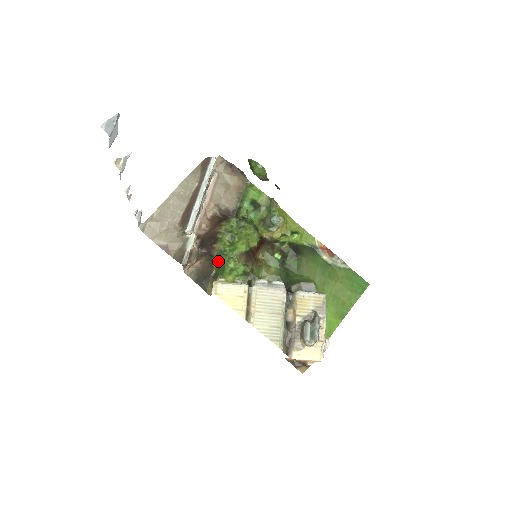
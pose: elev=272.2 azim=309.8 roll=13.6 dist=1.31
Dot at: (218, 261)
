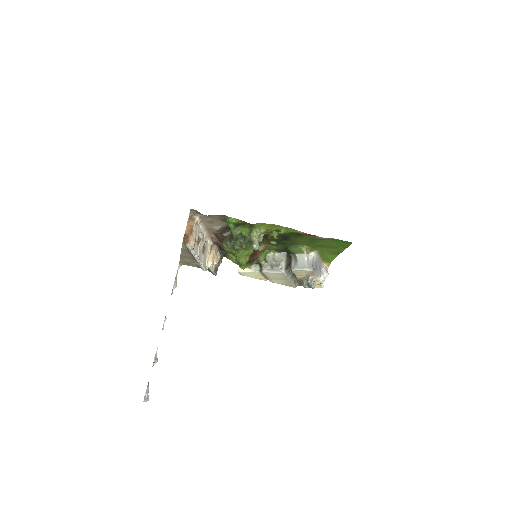
Dot at: occluded
